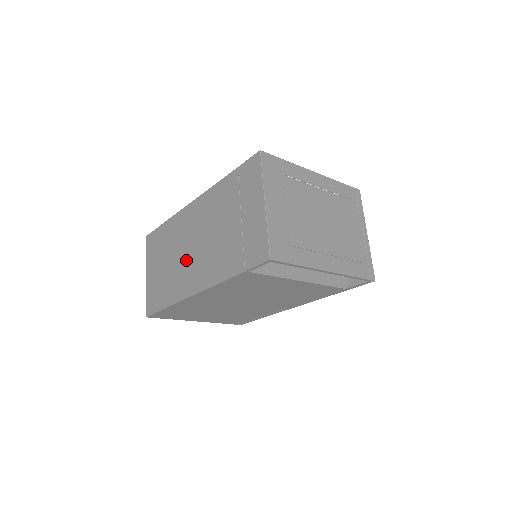
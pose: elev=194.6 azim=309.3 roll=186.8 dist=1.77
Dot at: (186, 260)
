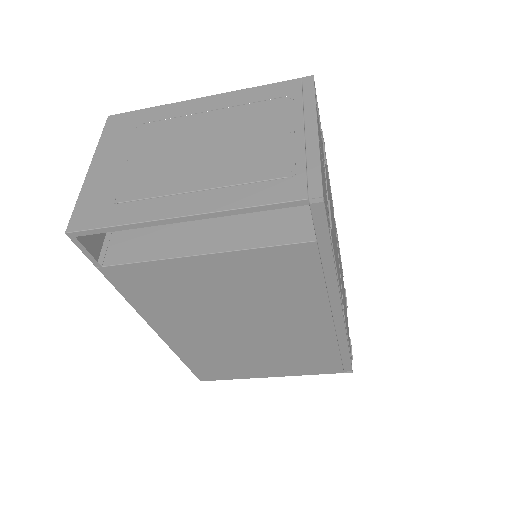
Dot at: occluded
